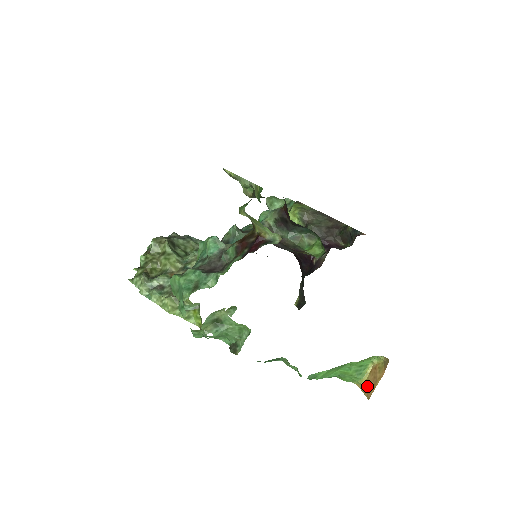
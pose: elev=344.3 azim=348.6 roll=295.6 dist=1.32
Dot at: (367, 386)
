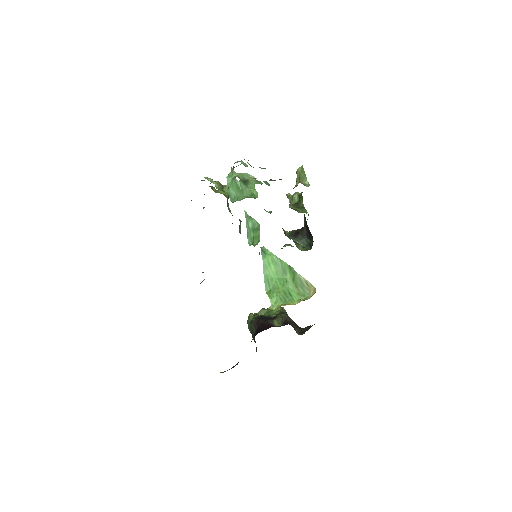
Dot at: occluded
